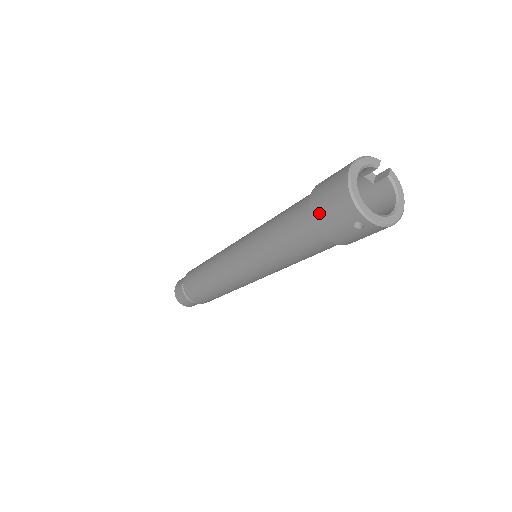
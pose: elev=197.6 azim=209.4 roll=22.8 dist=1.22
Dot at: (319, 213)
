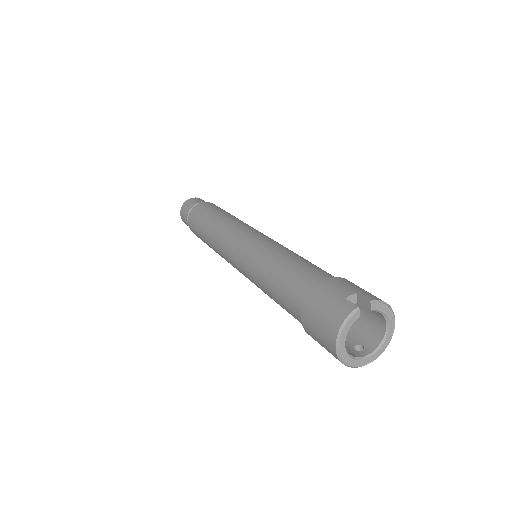
Dot at: occluded
